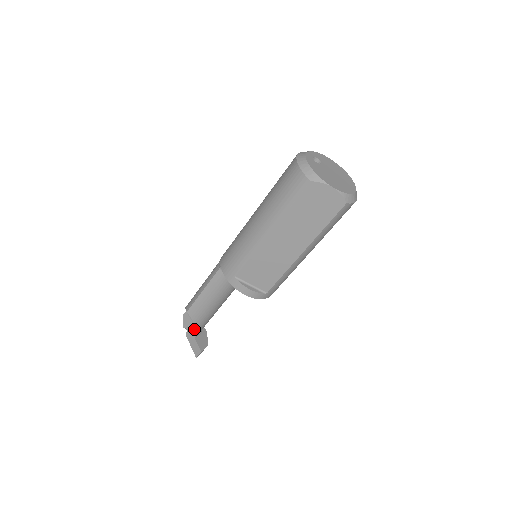
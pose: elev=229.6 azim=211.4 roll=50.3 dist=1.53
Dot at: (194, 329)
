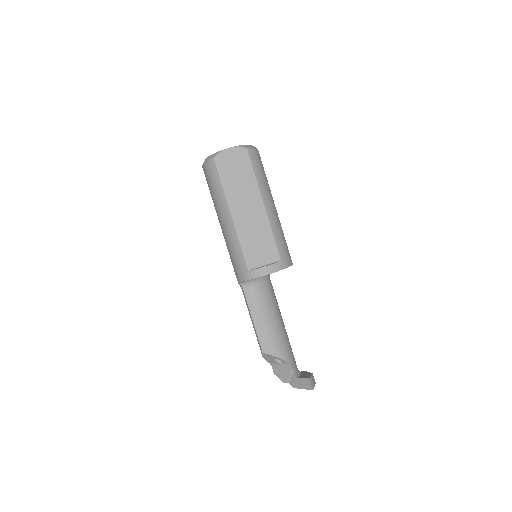
Dot at: (288, 370)
